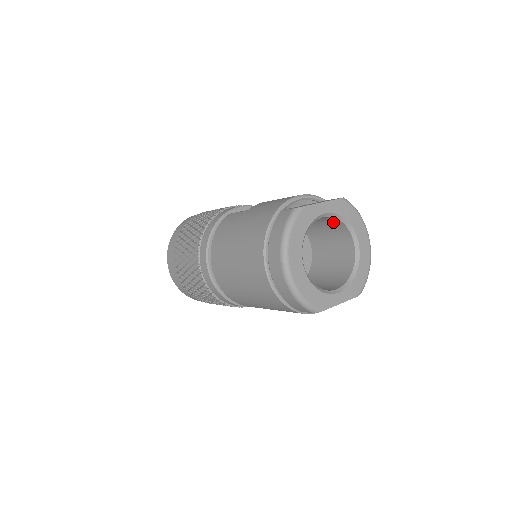
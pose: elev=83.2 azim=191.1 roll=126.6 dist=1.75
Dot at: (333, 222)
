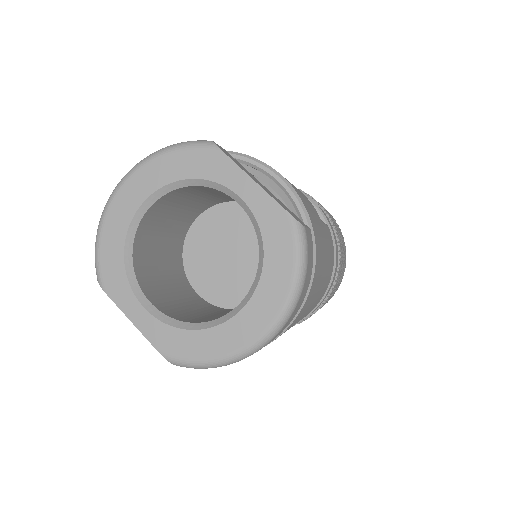
Dot at: occluded
